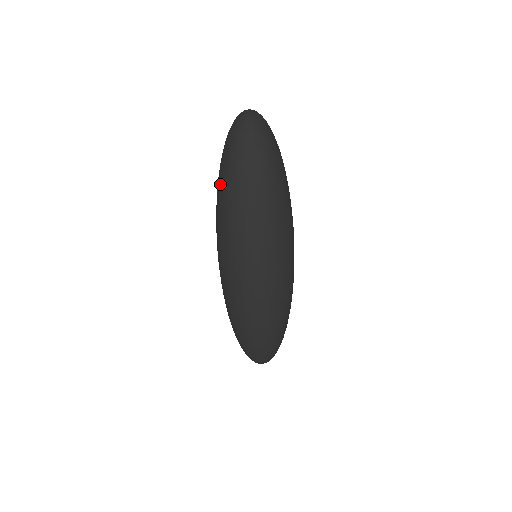
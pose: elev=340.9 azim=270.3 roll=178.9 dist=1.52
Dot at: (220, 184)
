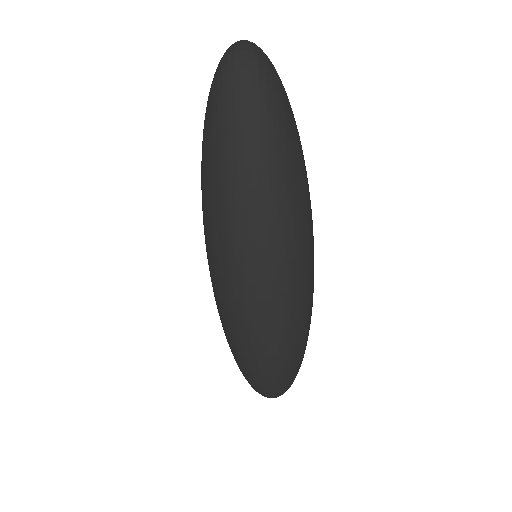
Dot at: (202, 153)
